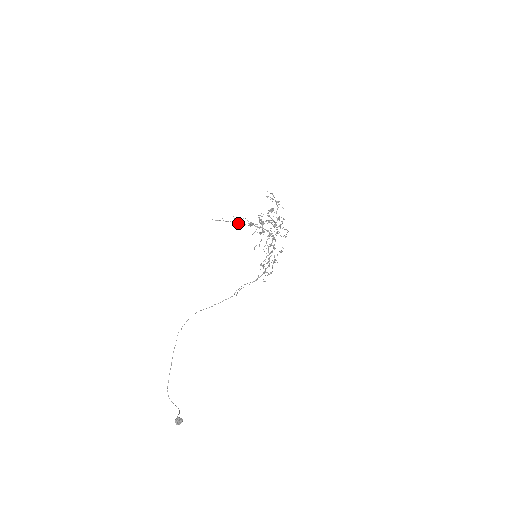
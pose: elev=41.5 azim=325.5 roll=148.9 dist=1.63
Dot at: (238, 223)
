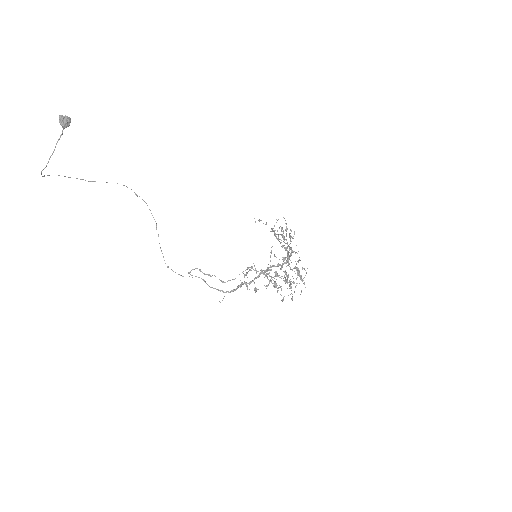
Dot at: occluded
